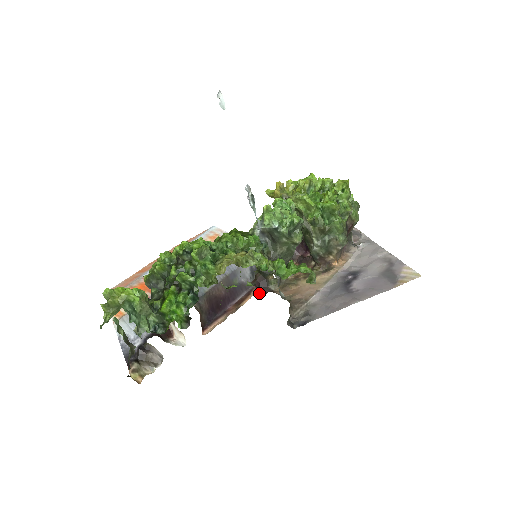
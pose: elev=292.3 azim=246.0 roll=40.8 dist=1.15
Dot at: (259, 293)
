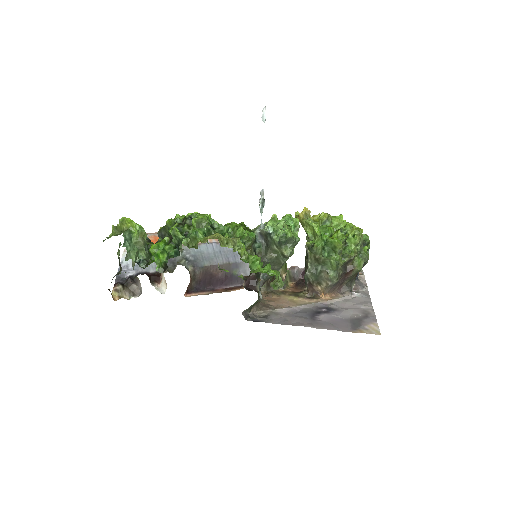
Dot at: (245, 287)
